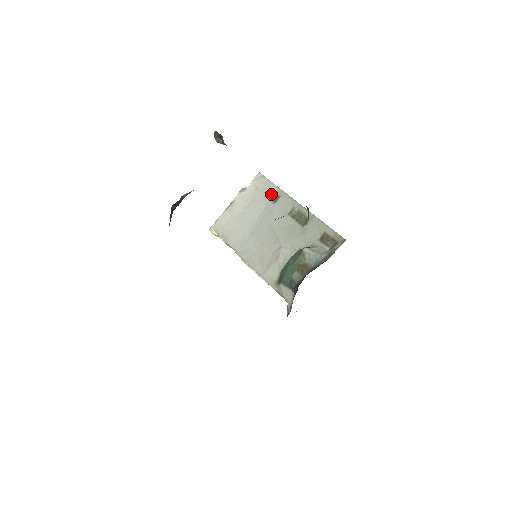
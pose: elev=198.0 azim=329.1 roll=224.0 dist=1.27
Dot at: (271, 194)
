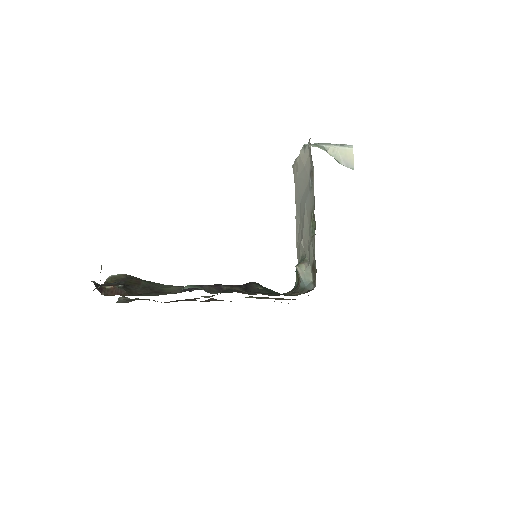
Dot at: (312, 174)
